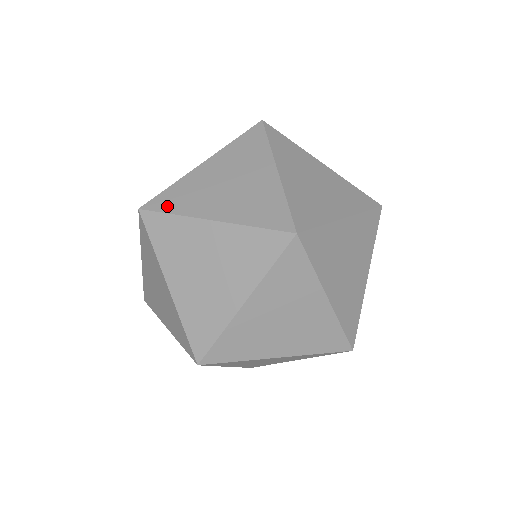
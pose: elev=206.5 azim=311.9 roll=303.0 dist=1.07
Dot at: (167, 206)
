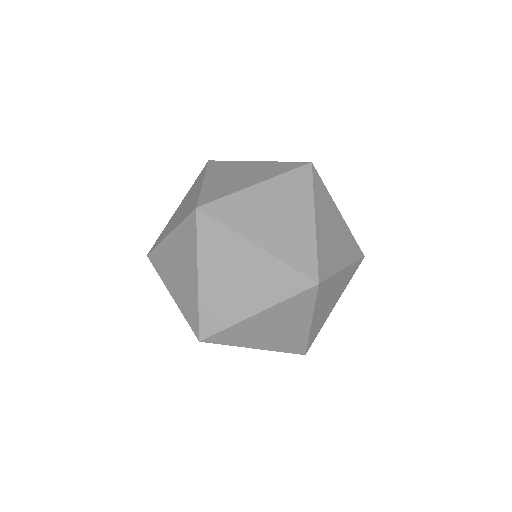
Dot at: (156, 265)
